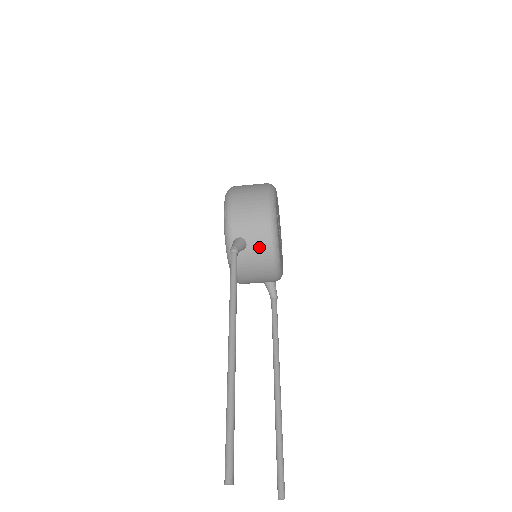
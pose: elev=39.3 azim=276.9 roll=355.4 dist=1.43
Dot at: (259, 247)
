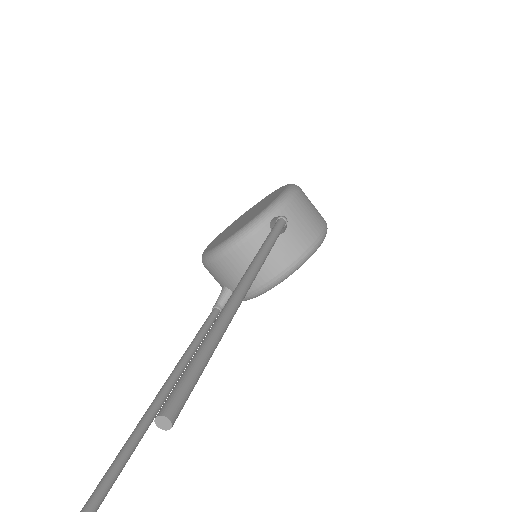
Dot at: (290, 248)
